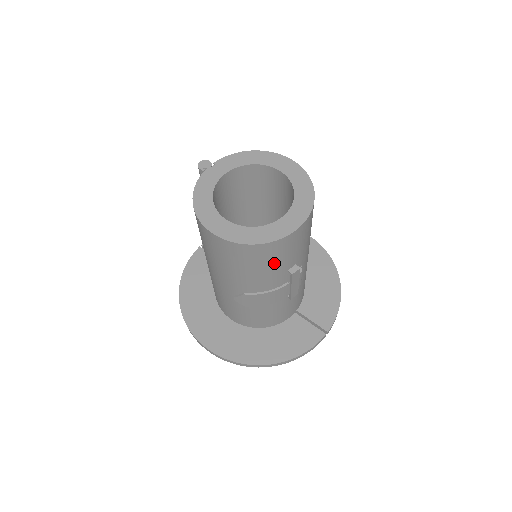
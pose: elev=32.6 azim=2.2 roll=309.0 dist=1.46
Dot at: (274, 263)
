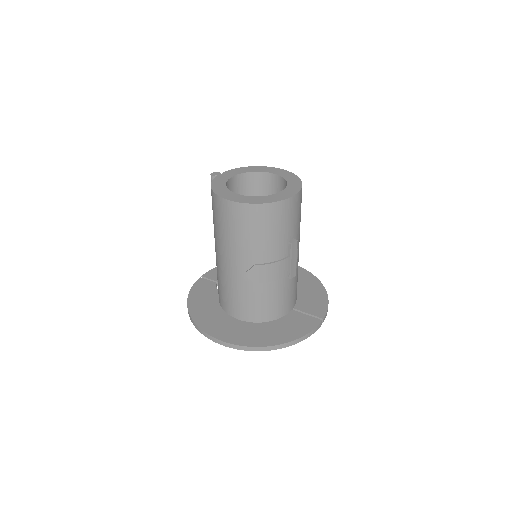
Dot at: (279, 229)
